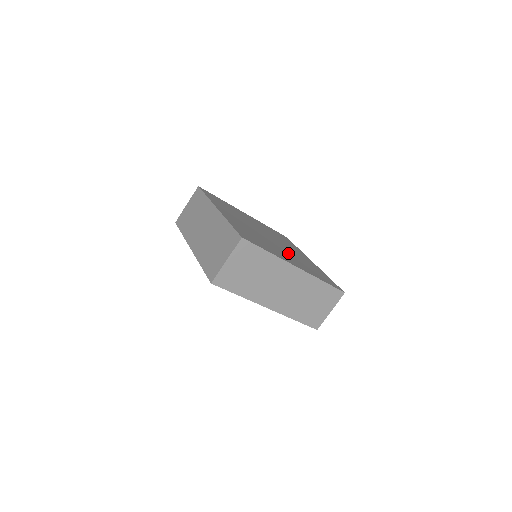
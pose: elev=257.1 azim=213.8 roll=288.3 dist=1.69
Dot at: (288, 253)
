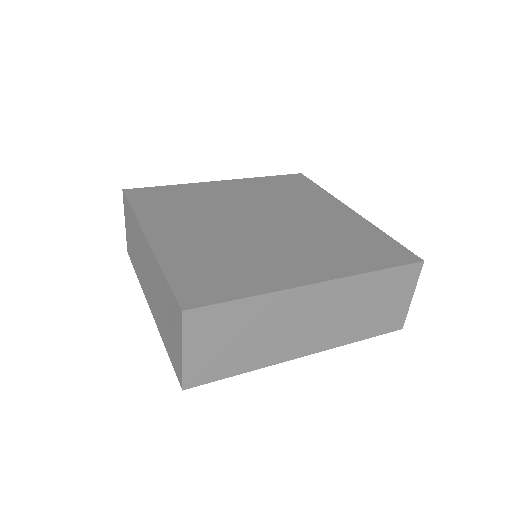
Dot at: (298, 240)
